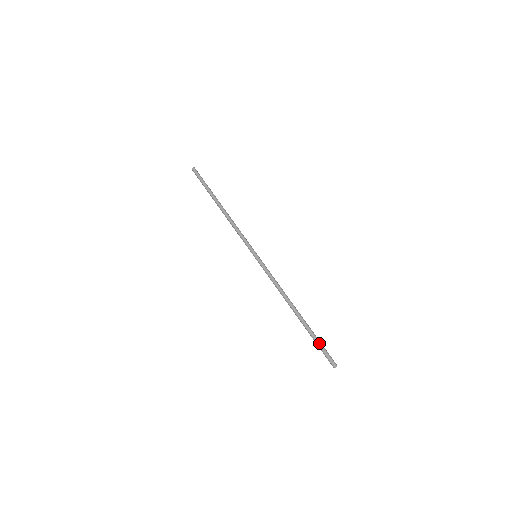
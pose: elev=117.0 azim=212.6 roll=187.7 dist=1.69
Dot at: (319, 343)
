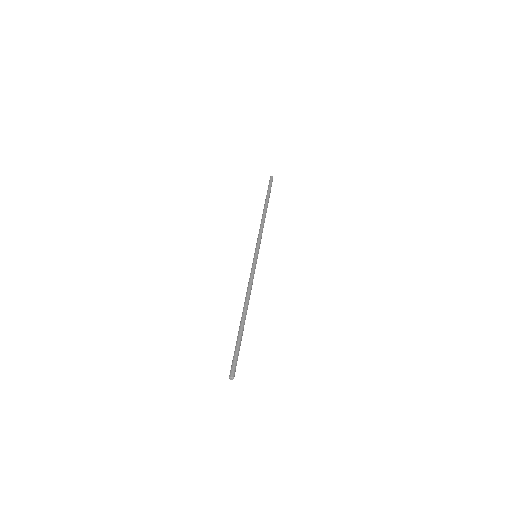
Dot at: (238, 349)
